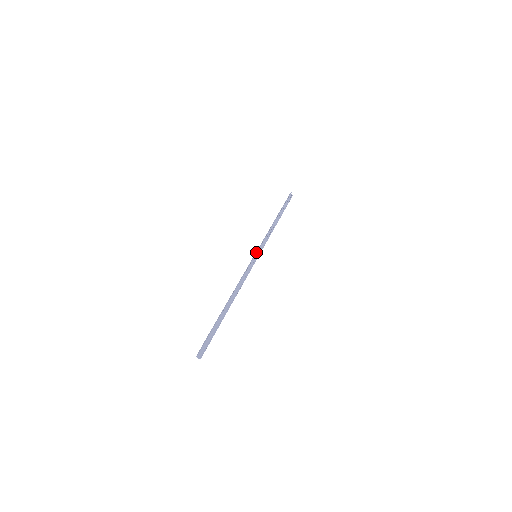
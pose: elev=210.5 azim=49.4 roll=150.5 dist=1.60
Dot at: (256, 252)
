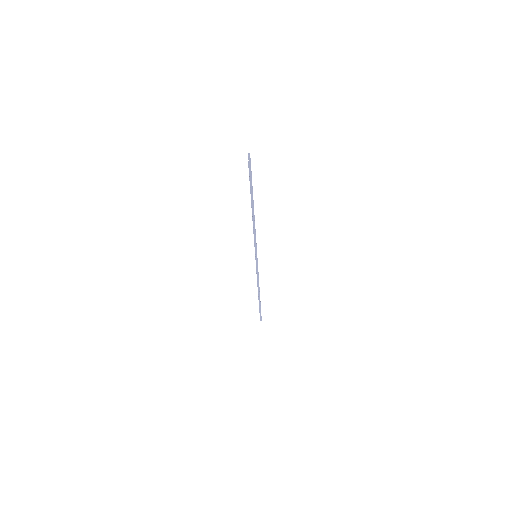
Dot at: occluded
